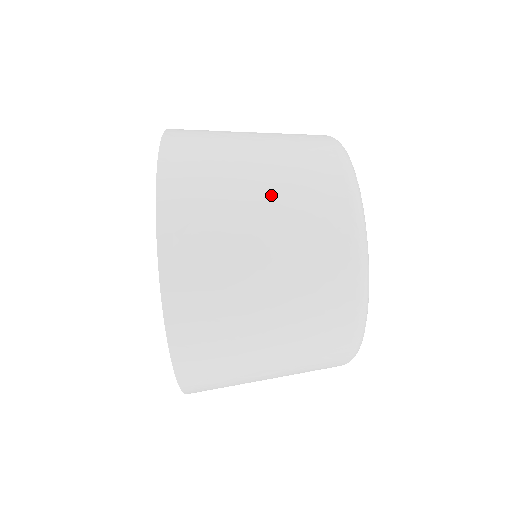
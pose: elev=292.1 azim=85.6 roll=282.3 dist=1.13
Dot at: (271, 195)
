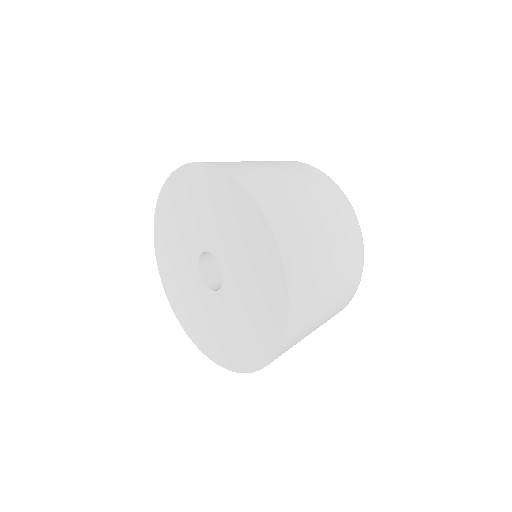
Dot at: (315, 203)
